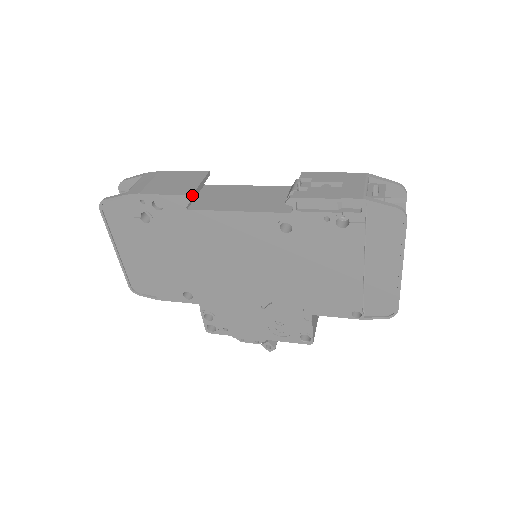
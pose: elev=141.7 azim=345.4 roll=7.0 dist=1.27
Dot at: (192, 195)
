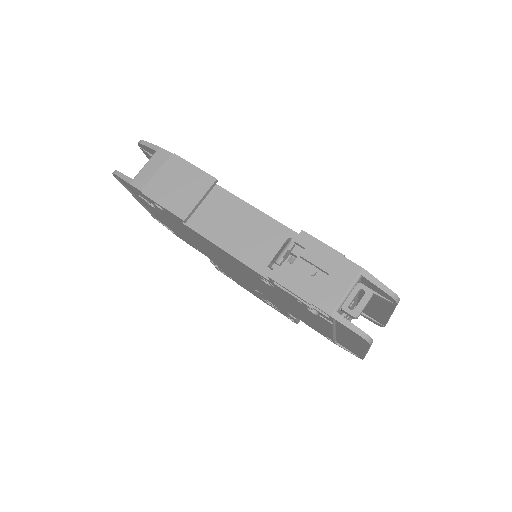
Dot at: (185, 220)
